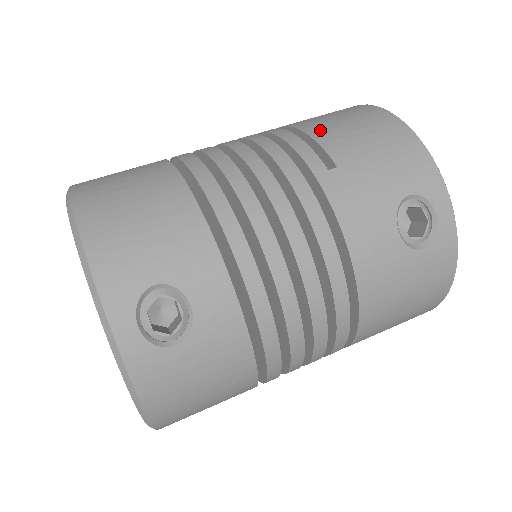
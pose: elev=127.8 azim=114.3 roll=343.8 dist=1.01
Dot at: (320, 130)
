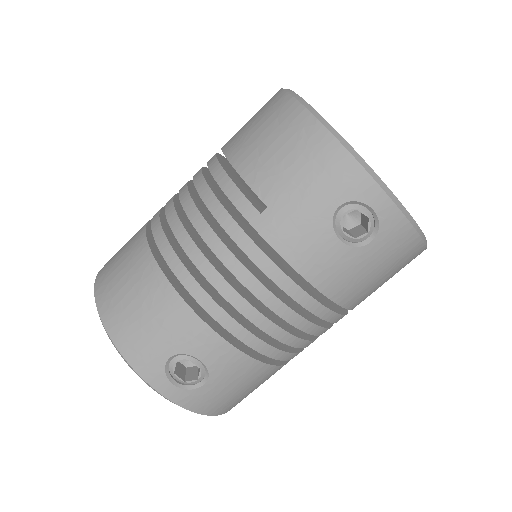
Dot at: (247, 163)
